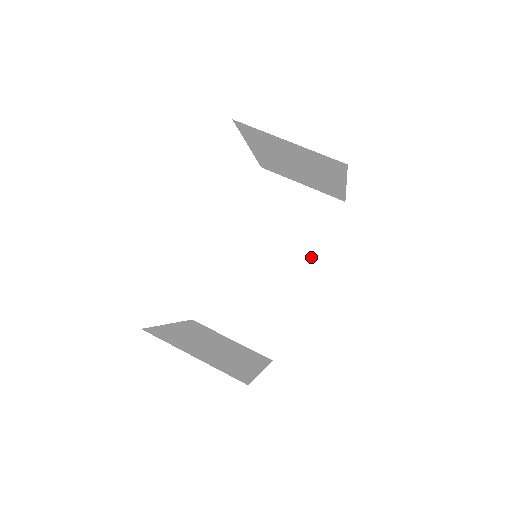
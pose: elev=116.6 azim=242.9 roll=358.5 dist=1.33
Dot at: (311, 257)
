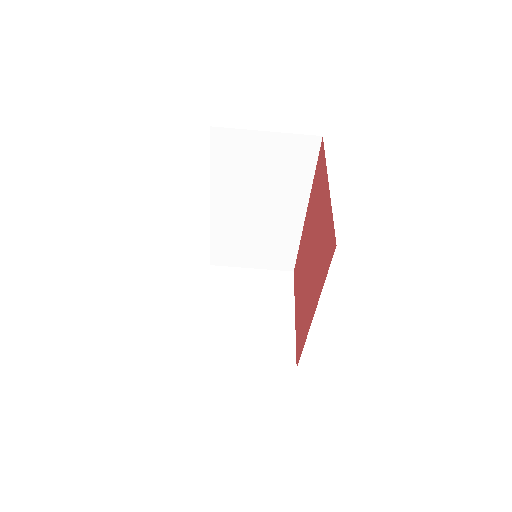
Dot at: (301, 195)
